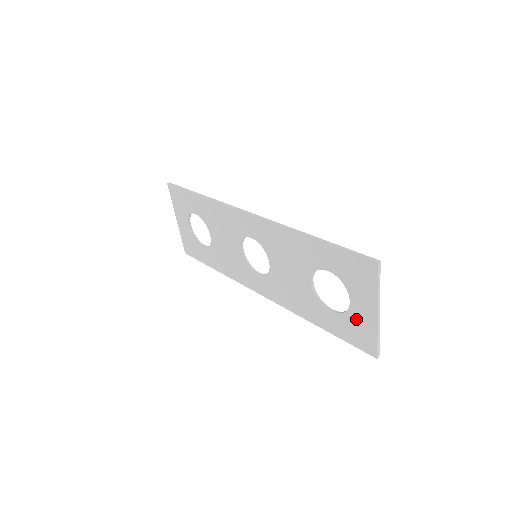
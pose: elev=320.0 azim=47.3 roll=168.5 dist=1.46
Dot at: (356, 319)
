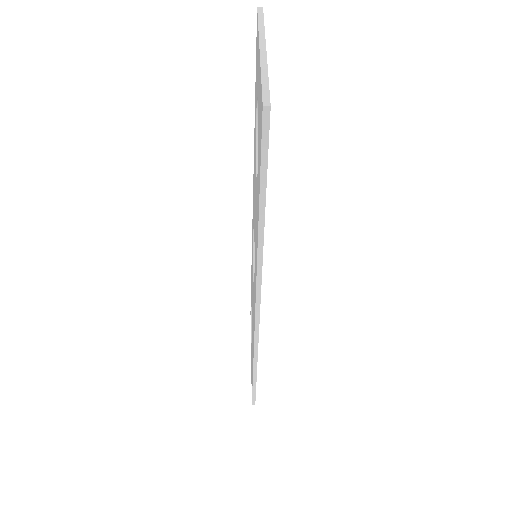
Dot at: (259, 109)
